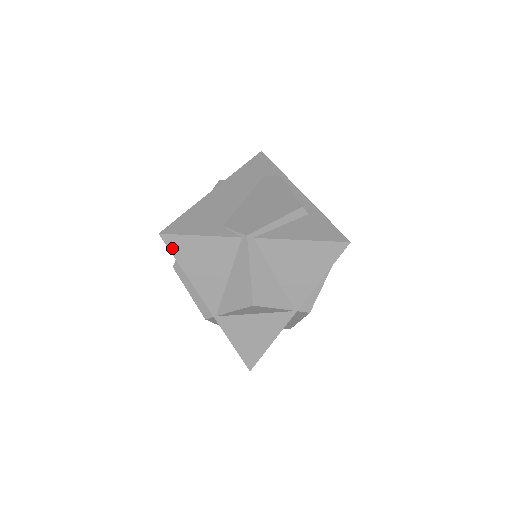
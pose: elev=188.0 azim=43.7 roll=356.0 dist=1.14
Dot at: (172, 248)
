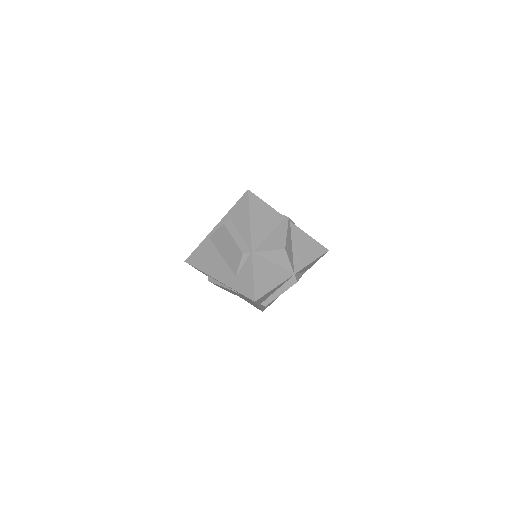
Dot at: (250, 201)
